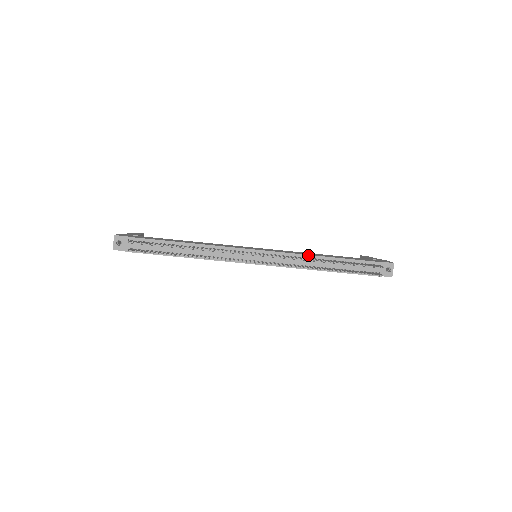
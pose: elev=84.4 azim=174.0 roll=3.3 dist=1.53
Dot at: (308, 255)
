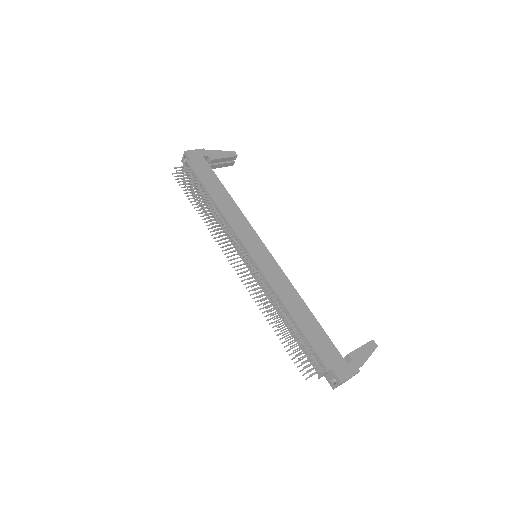
Dot at: (279, 298)
